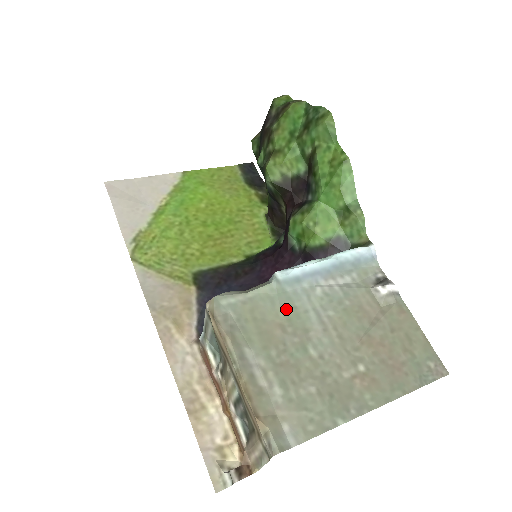
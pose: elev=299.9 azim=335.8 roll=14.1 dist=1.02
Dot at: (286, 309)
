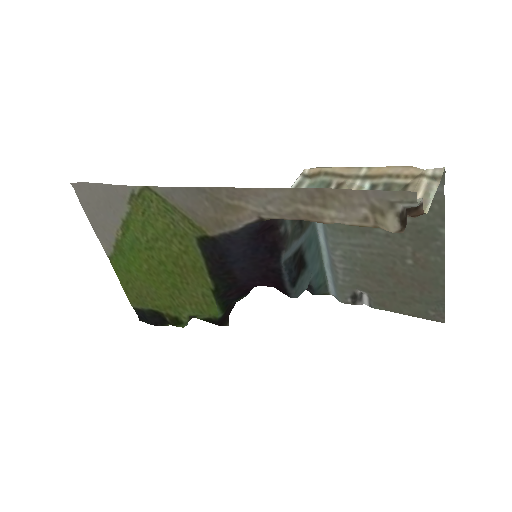
Dot at: (340, 223)
